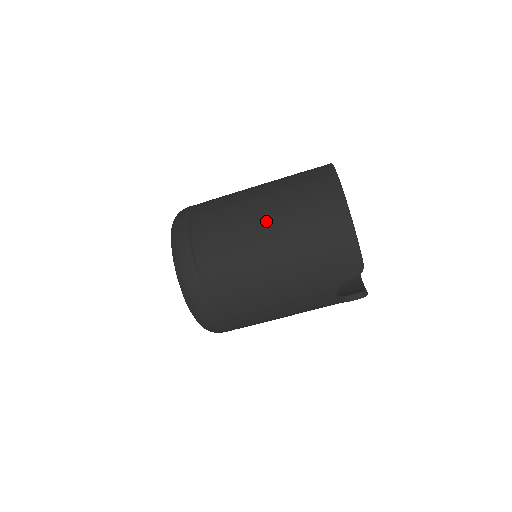
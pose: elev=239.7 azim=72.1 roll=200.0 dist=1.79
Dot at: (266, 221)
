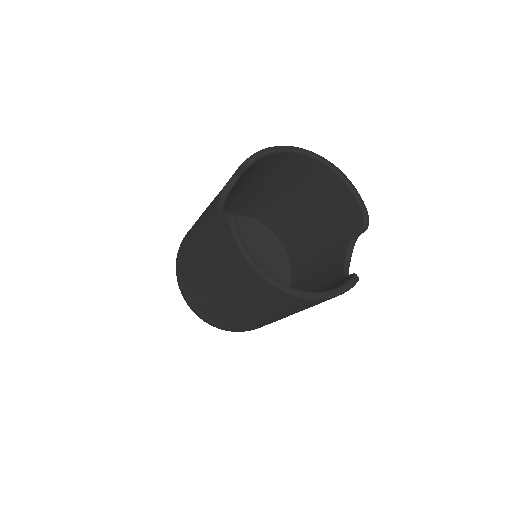
Dot at: (257, 315)
